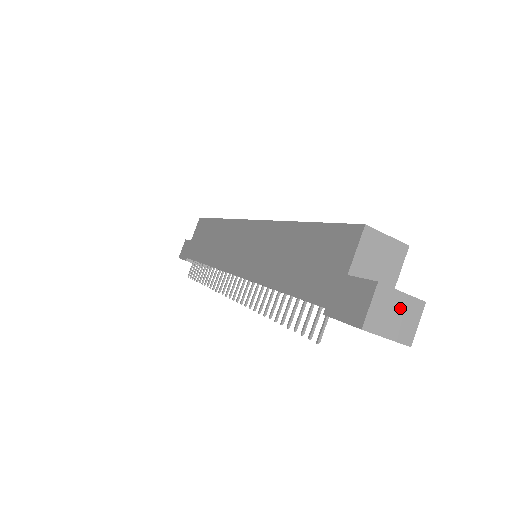
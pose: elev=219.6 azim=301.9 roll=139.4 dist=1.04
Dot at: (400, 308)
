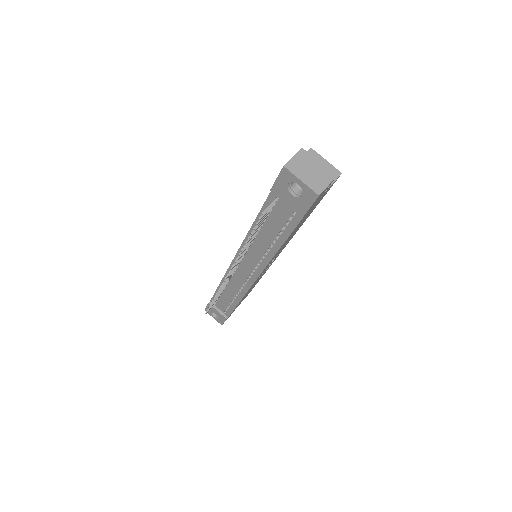
Dot at: (315, 169)
